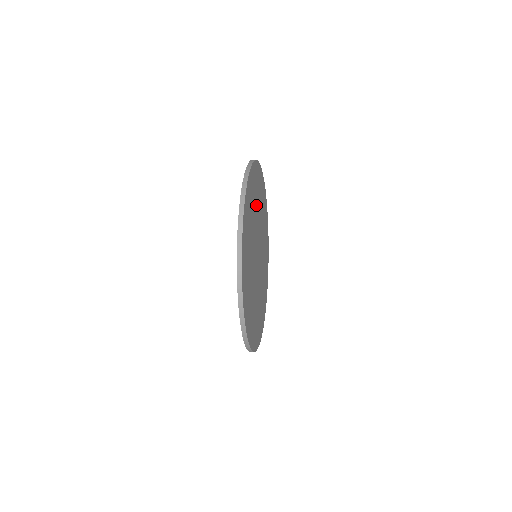
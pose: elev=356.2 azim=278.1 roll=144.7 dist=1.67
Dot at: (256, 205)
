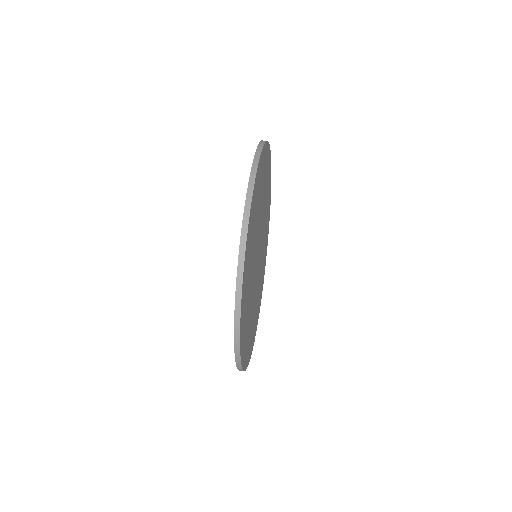
Dot at: (252, 252)
